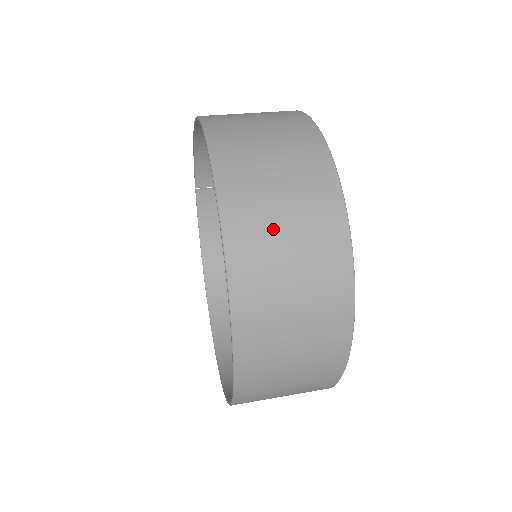
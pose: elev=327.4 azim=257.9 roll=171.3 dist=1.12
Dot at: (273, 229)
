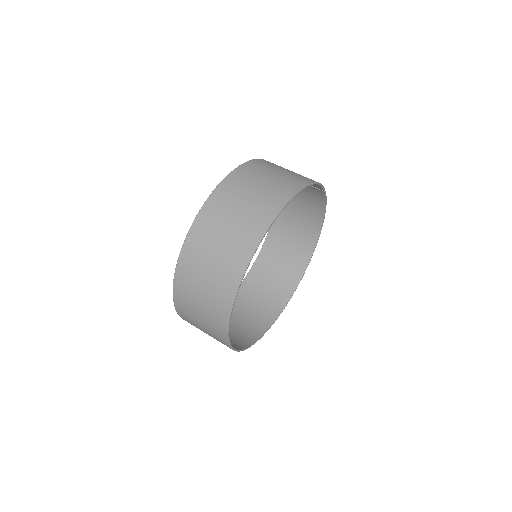
Dot at: (195, 295)
